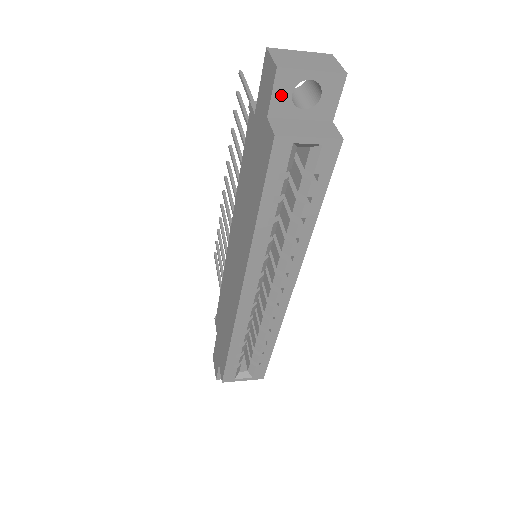
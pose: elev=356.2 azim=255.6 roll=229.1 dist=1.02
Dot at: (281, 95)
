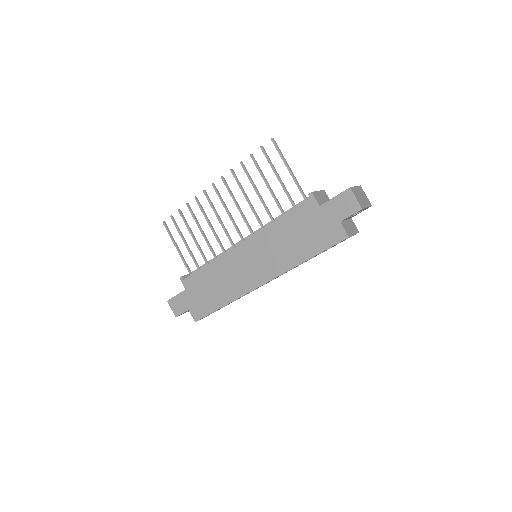
Dot at: (352, 215)
